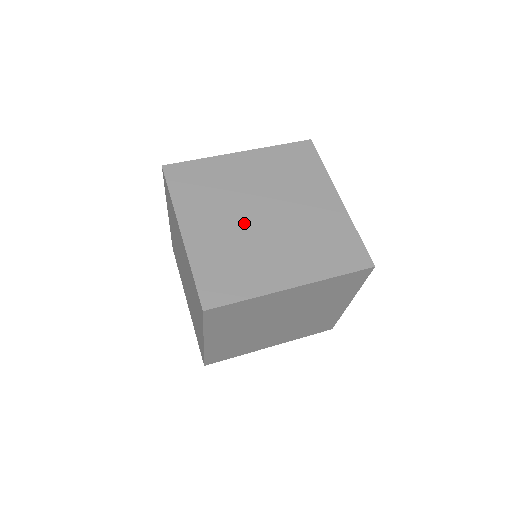
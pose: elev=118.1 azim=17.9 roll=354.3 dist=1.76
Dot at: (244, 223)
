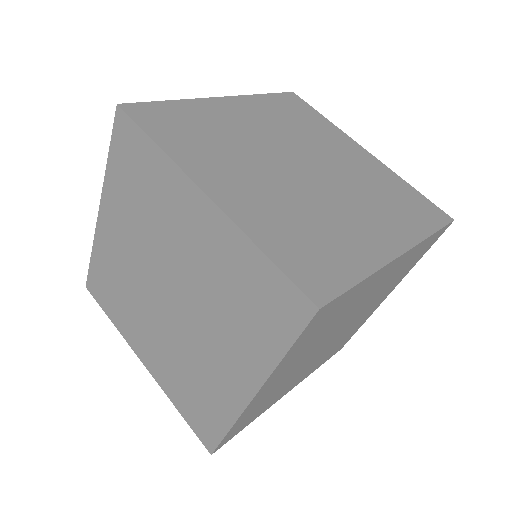
Dot at: (286, 179)
